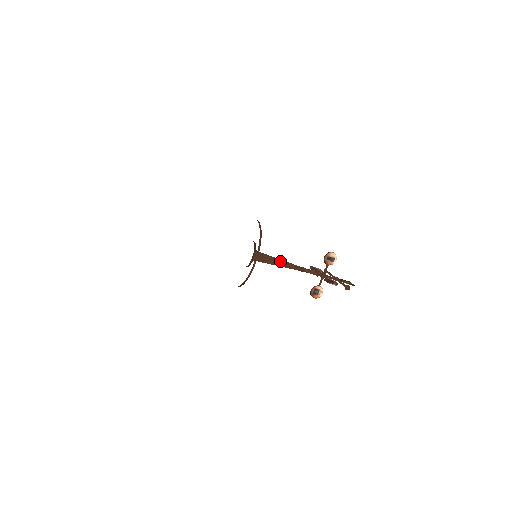
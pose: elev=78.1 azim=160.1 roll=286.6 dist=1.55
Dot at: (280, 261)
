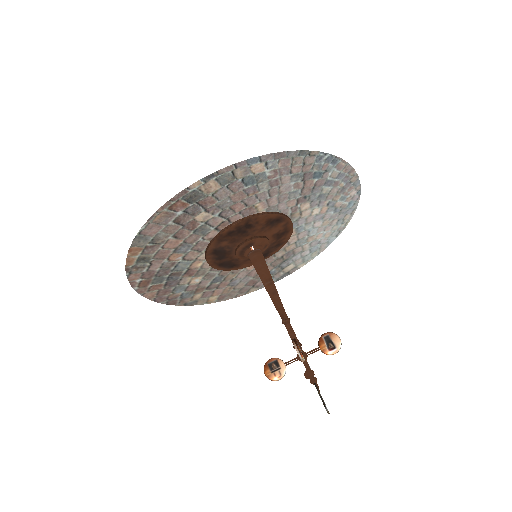
Dot at: (272, 283)
